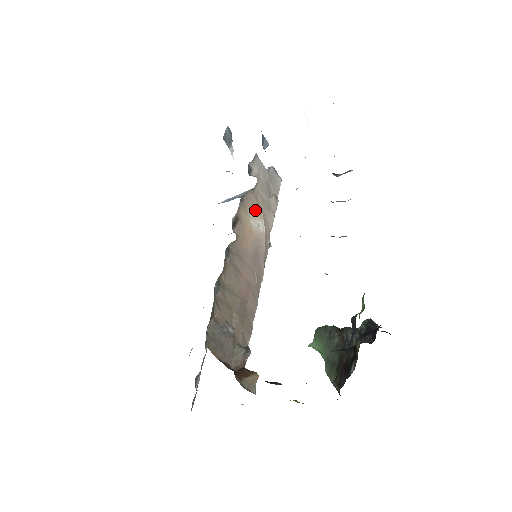
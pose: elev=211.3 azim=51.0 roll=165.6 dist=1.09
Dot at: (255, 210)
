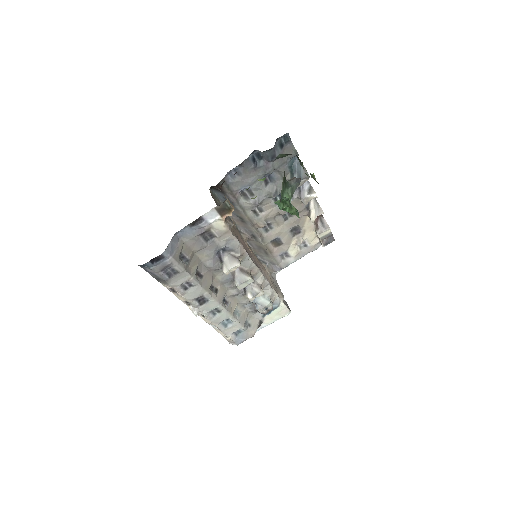
Dot at: occluded
